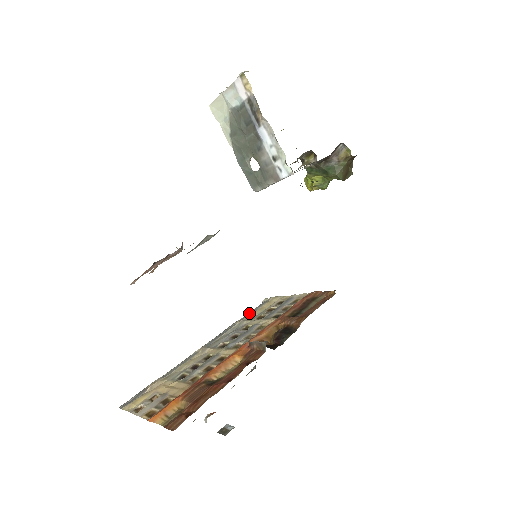
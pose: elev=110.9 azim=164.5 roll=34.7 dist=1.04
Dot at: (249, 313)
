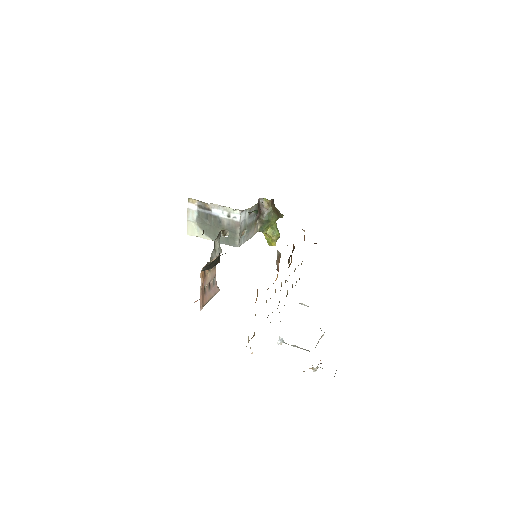
Dot at: occluded
